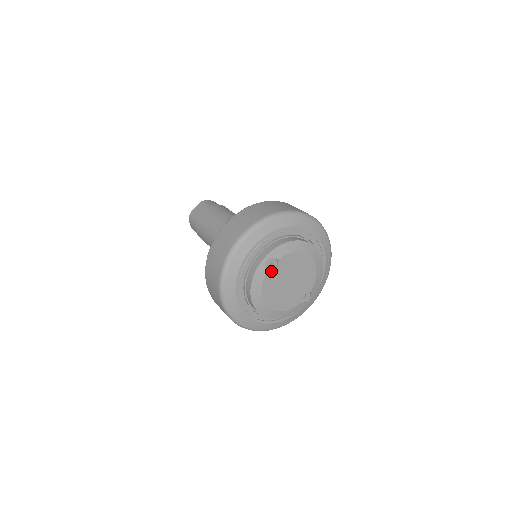
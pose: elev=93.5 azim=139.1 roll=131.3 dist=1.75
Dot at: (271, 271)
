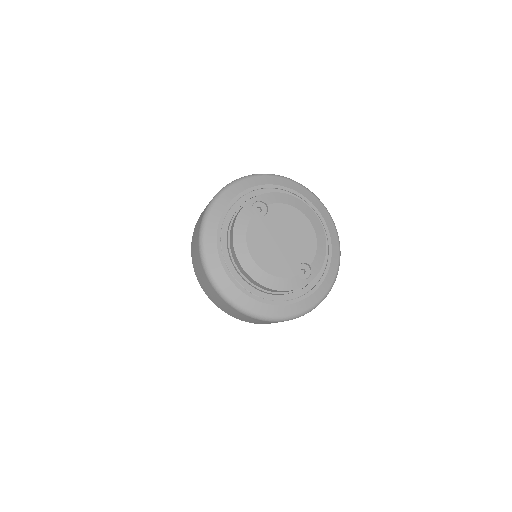
Dot at: (259, 216)
